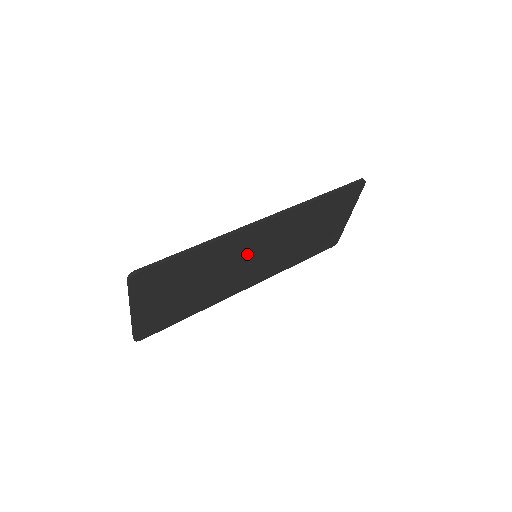
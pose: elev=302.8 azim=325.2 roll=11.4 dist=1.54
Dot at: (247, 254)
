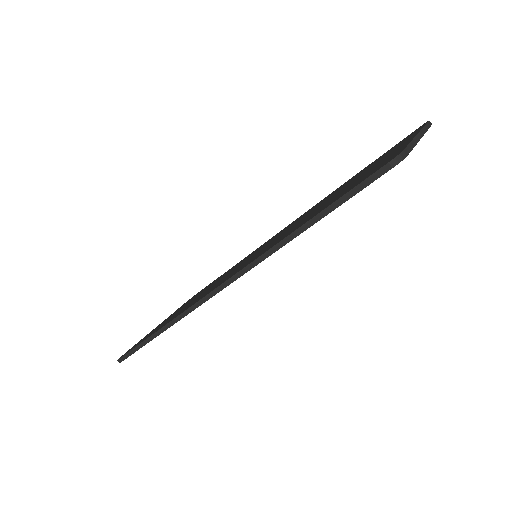
Dot at: occluded
